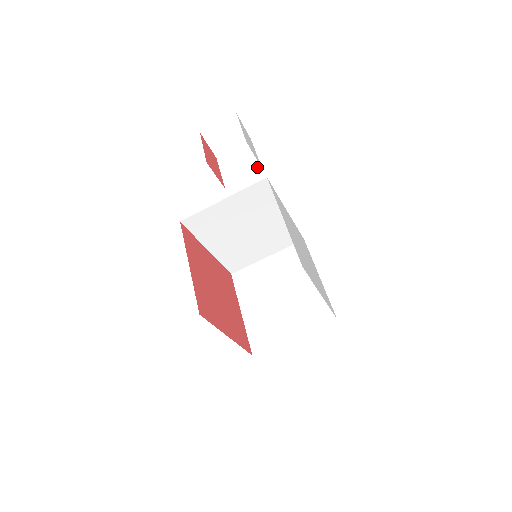
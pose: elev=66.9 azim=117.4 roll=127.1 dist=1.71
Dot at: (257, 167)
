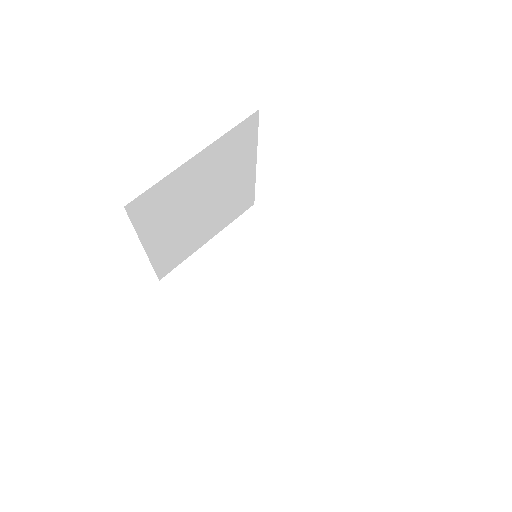
Dot at: occluded
